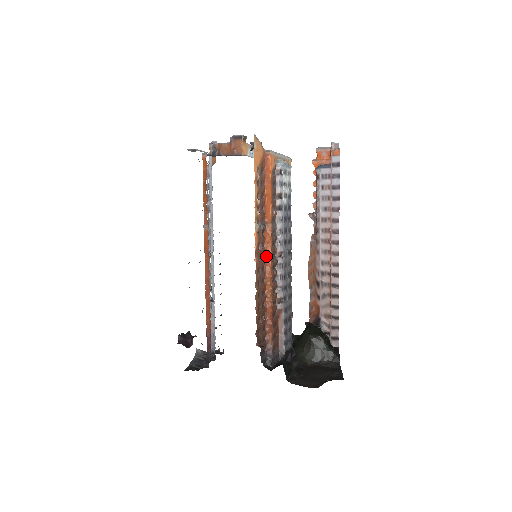
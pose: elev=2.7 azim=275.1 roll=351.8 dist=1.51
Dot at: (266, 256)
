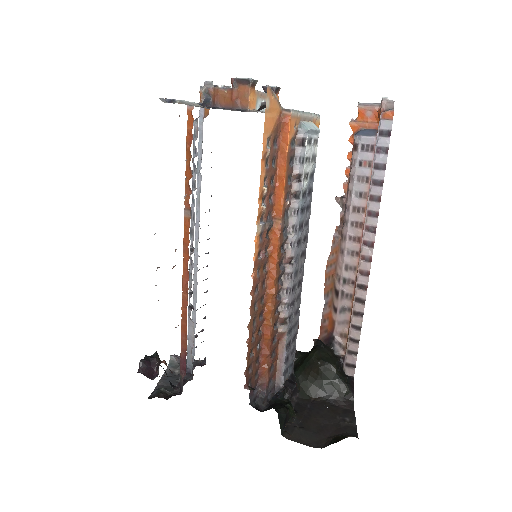
Dot at: (269, 264)
